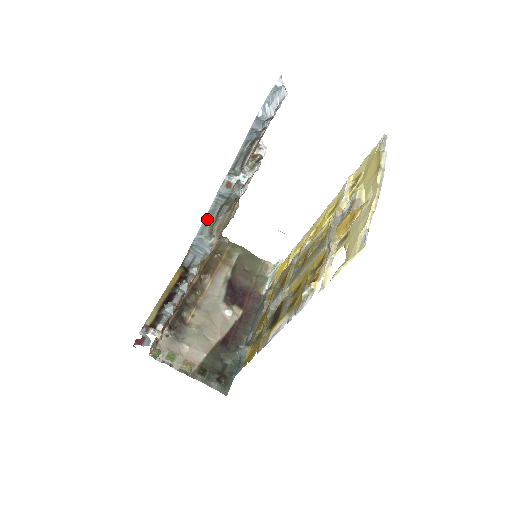
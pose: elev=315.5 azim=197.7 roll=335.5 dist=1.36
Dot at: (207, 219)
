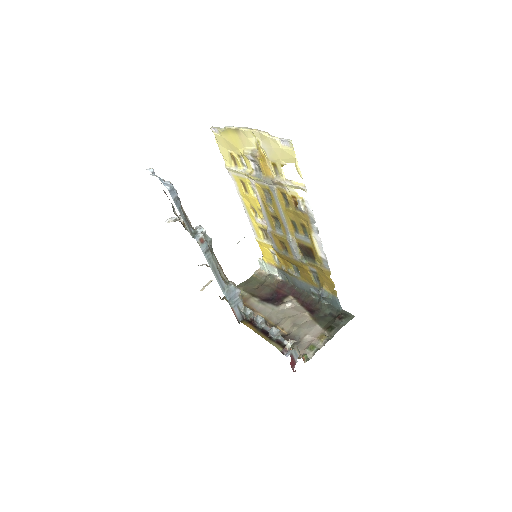
Dot at: (216, 276)
